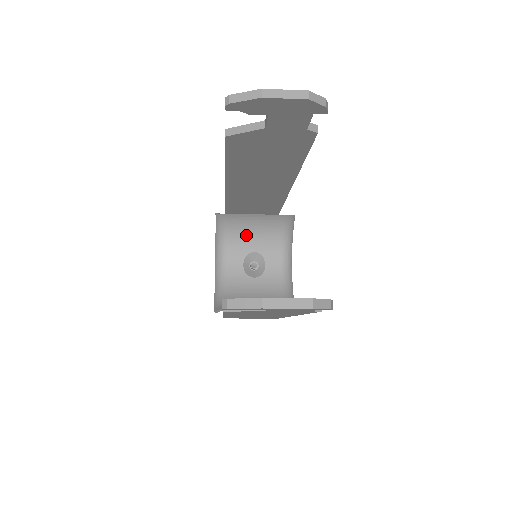
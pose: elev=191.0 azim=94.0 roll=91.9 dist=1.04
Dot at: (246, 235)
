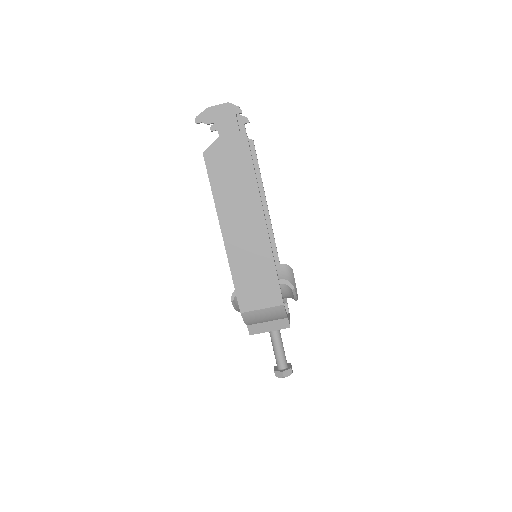
Dot at: occluded
